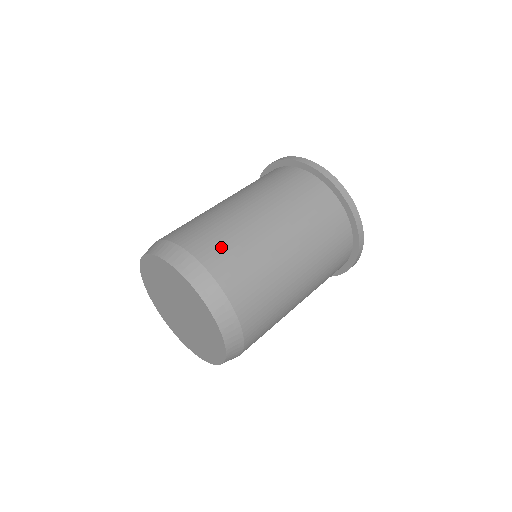
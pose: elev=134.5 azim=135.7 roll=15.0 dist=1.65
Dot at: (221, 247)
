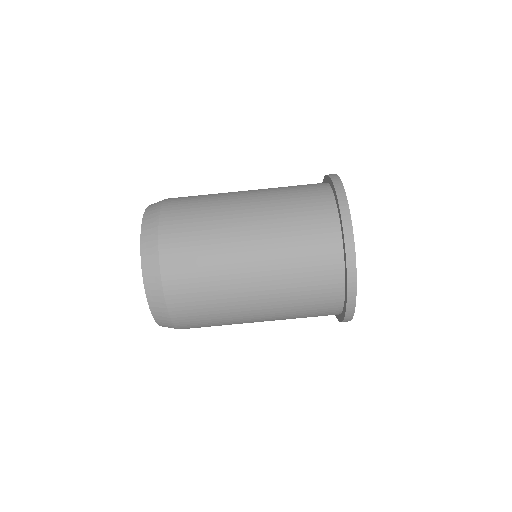
Dot at: (188, 270)
